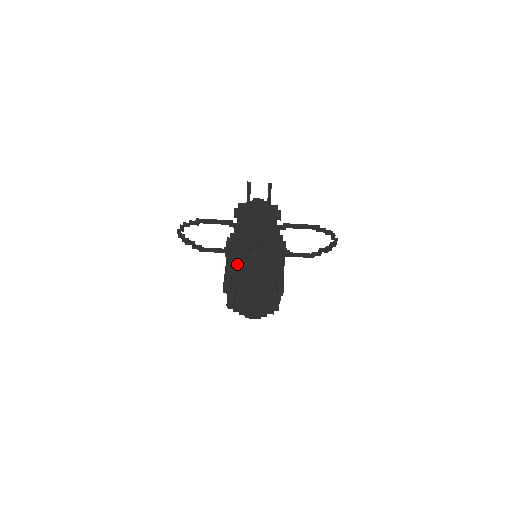
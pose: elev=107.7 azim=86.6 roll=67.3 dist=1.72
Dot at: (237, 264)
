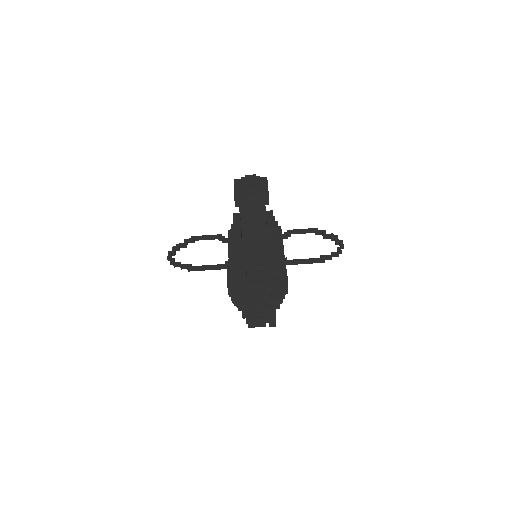
Dot at: occluded
